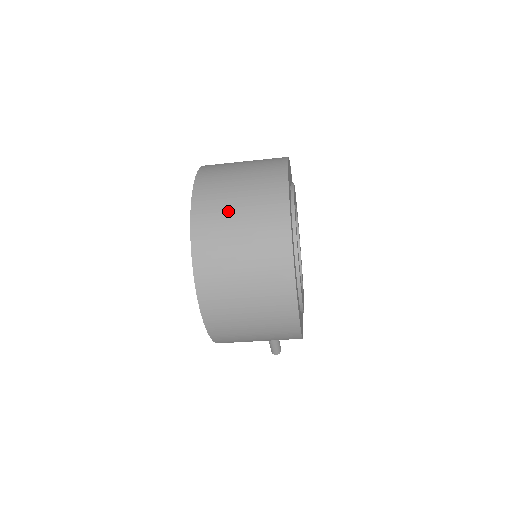
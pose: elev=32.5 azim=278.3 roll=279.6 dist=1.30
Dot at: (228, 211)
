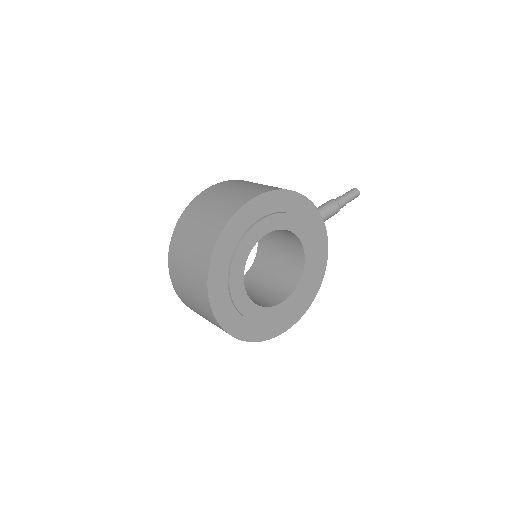
Dot at: (199, 313)
